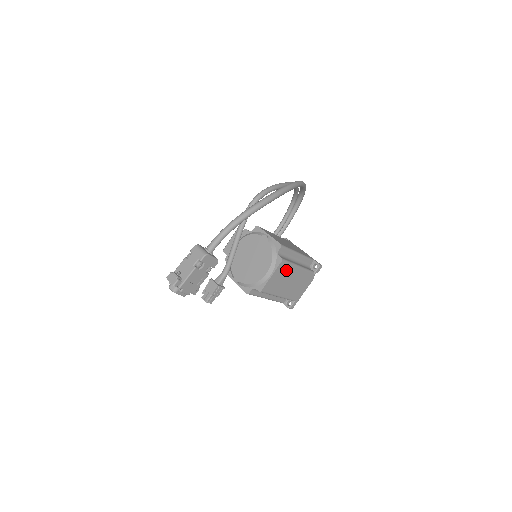
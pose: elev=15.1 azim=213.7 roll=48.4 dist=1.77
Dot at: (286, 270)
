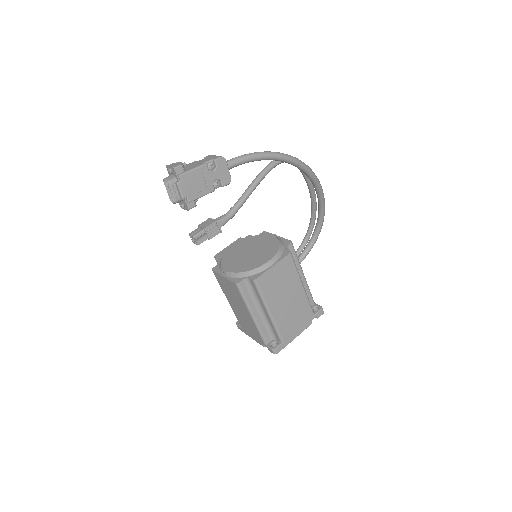
Dot at: (289, 274)
